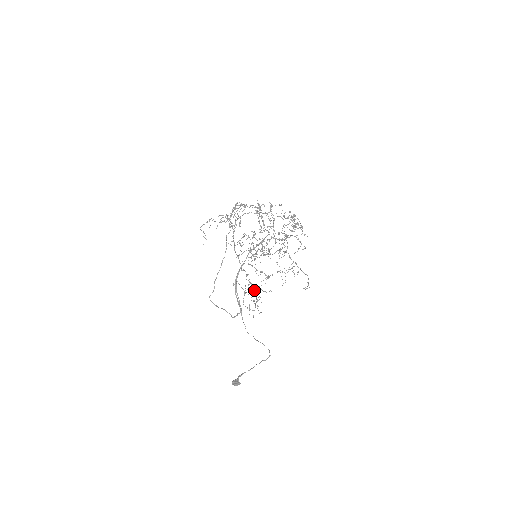
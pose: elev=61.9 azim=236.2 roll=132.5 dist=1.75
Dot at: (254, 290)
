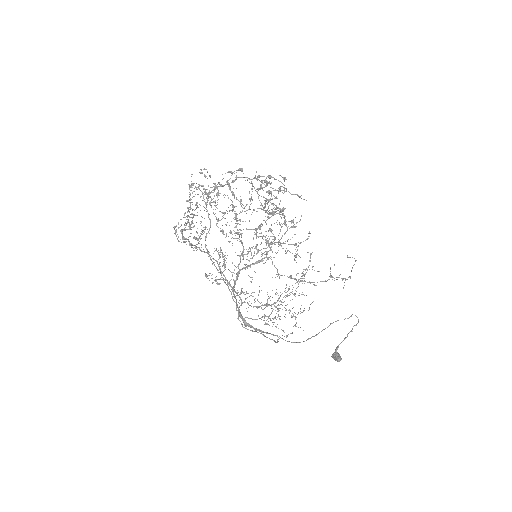
Dot at: occluded
